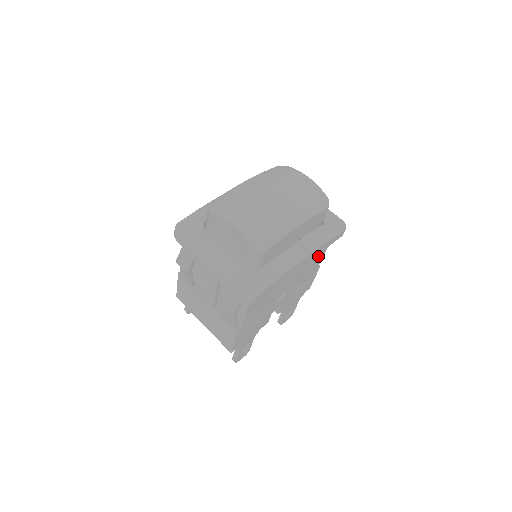
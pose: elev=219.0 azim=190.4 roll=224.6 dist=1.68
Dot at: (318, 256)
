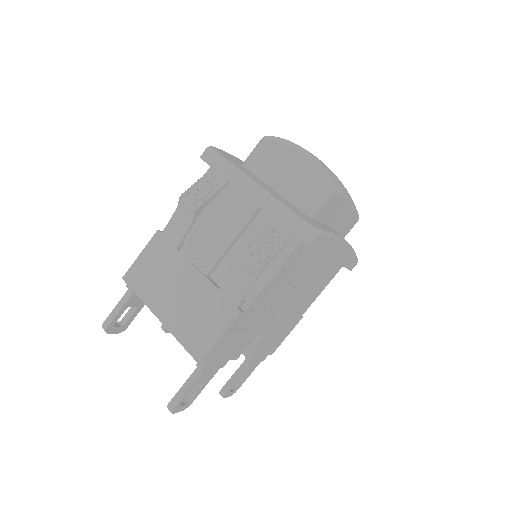
Dot at: (319, 288)
